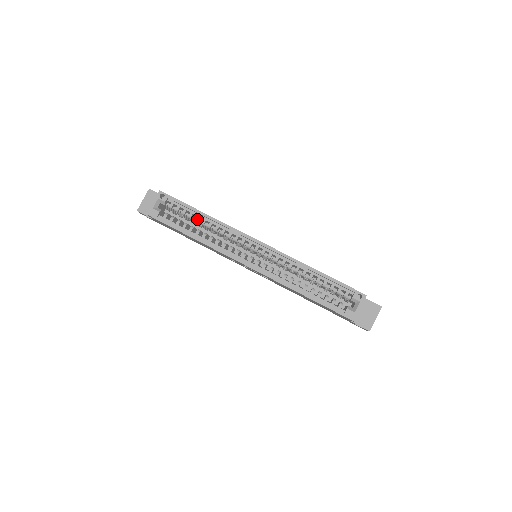
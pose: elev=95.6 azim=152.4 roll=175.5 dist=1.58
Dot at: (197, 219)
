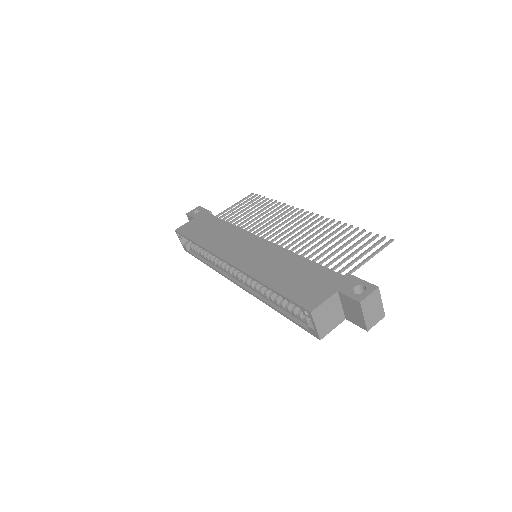
Dot at: occluded
